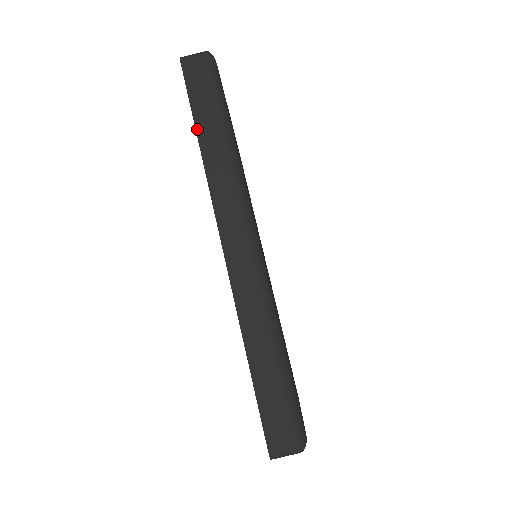
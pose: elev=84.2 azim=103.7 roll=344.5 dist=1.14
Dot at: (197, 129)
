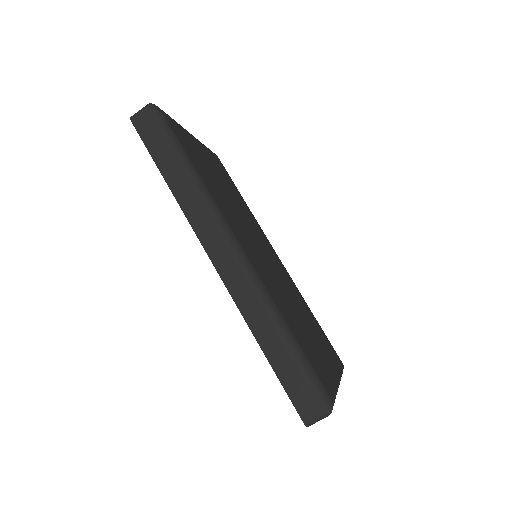
Dot at: (162, 173)
